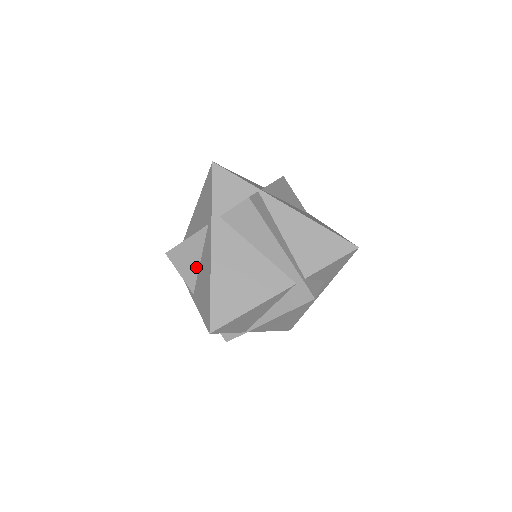
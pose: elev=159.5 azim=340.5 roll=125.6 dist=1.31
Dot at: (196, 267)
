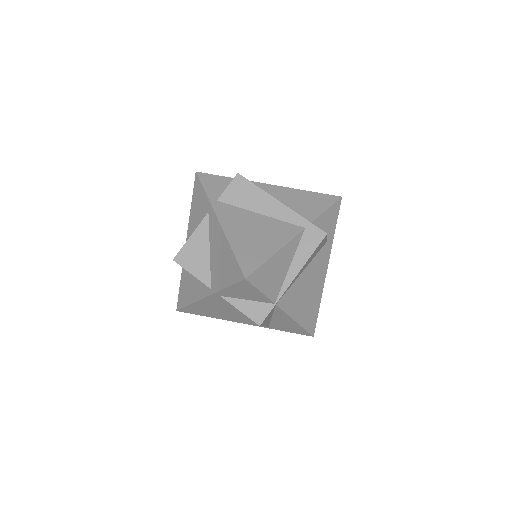
Dot at: (207, 259)
